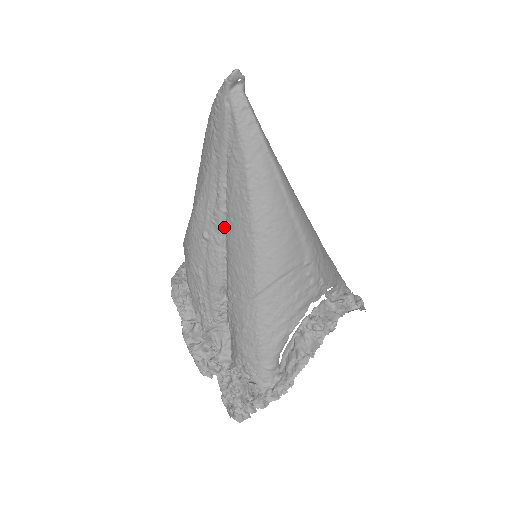
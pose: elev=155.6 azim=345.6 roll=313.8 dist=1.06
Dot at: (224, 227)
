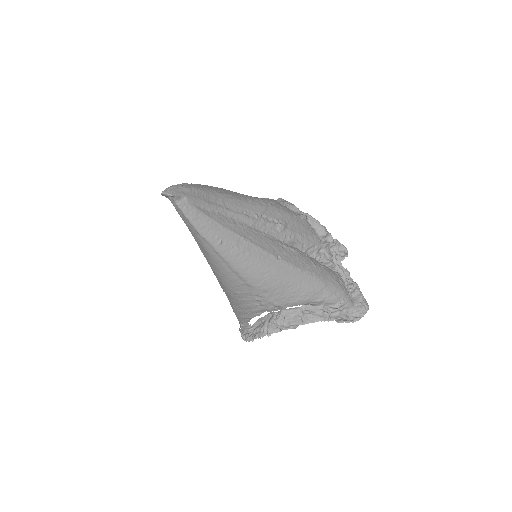
Dot at: occluded
